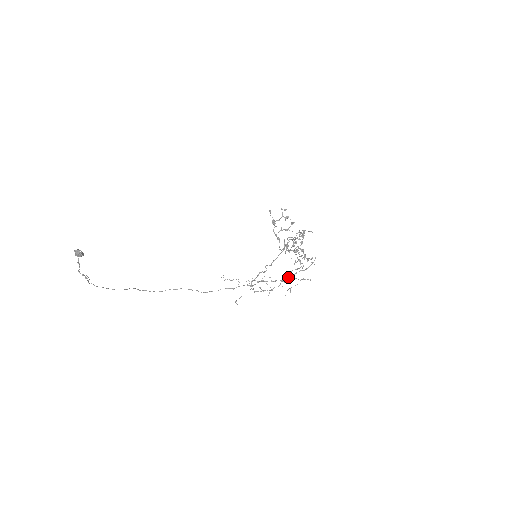
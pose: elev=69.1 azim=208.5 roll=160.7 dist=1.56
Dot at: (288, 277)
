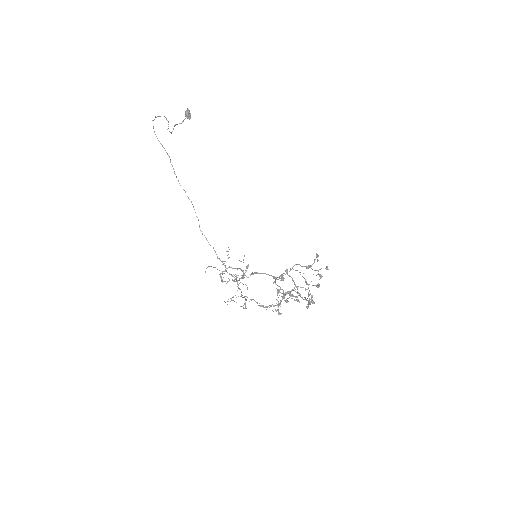
Dot at: (246, 296)
